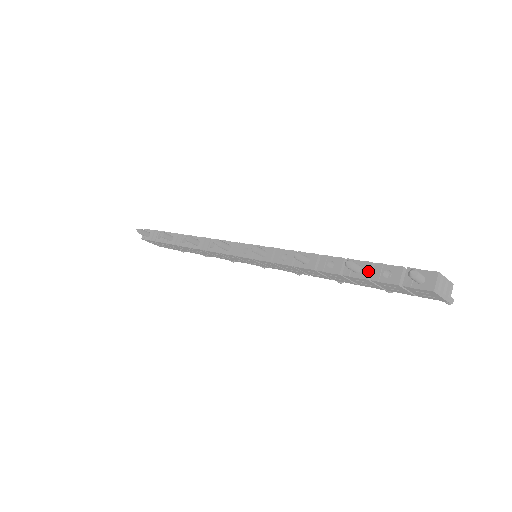
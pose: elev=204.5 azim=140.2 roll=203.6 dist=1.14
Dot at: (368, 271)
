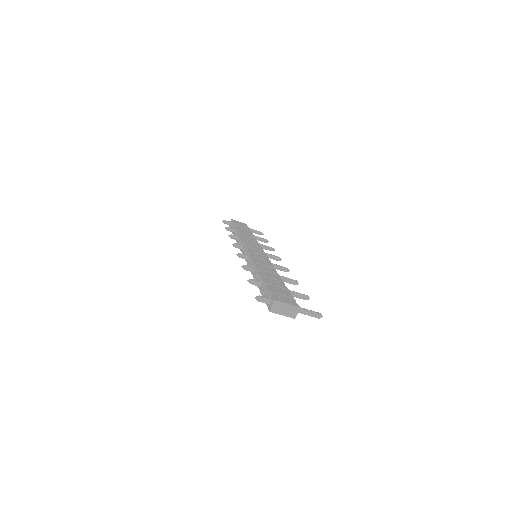
Dot at: (262, 288)
